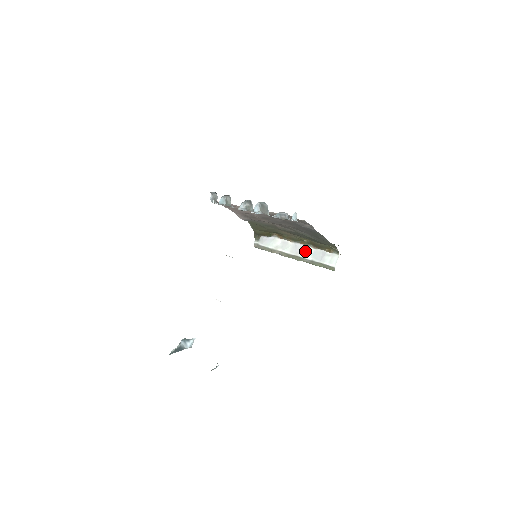
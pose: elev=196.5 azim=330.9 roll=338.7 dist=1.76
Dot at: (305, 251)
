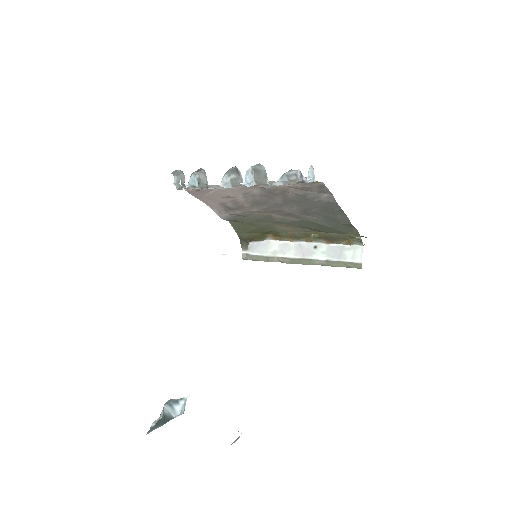
Dot at: (315, 250)
